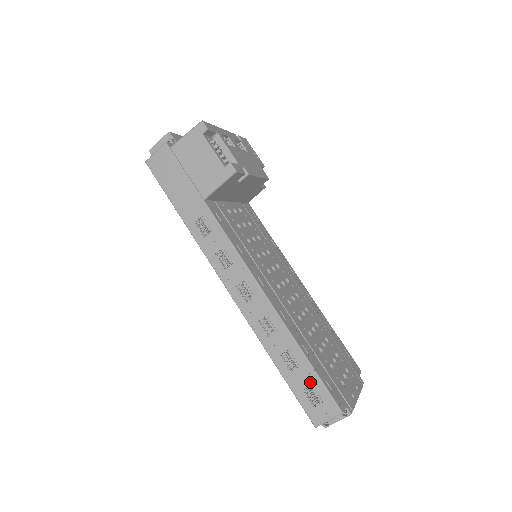
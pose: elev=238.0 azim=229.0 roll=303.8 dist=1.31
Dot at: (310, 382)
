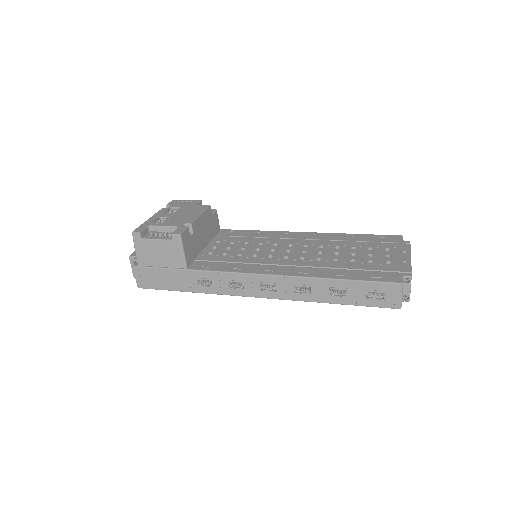
Dot at: (363, 290)
